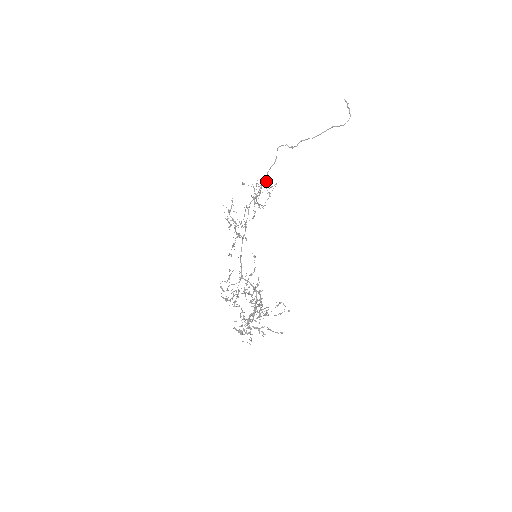
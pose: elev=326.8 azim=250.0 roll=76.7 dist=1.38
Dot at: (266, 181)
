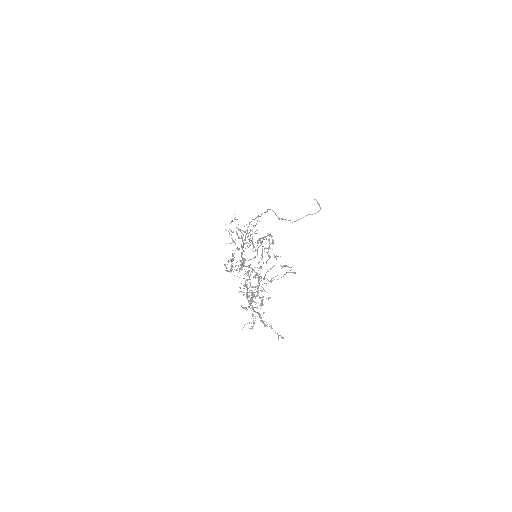
Dot at: occluded
